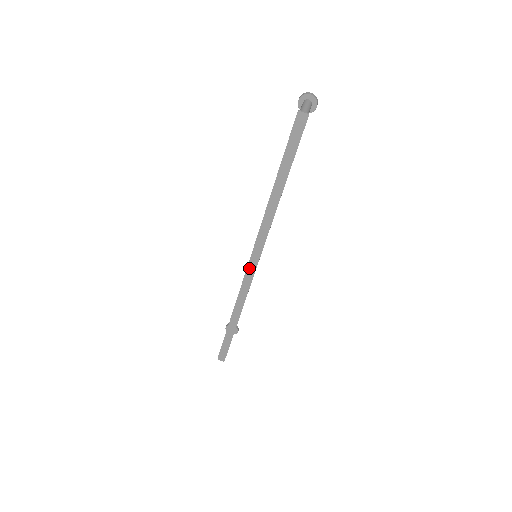
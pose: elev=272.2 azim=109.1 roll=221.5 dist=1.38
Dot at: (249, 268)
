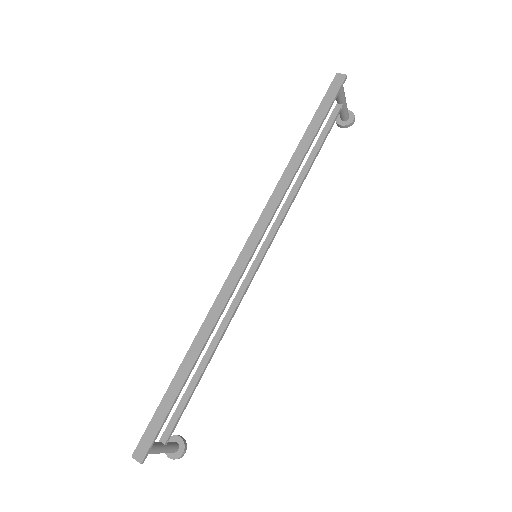
Dot at: (243, 252)
